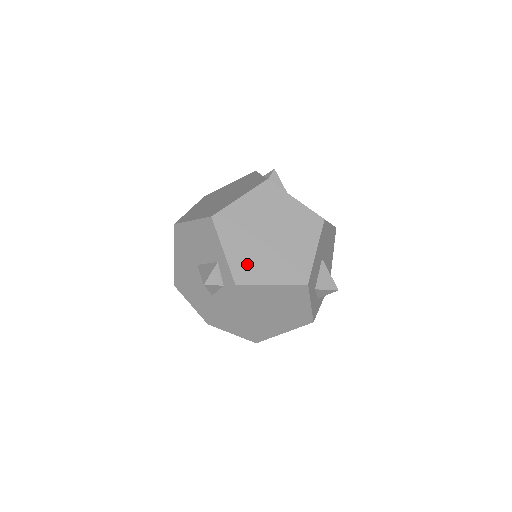
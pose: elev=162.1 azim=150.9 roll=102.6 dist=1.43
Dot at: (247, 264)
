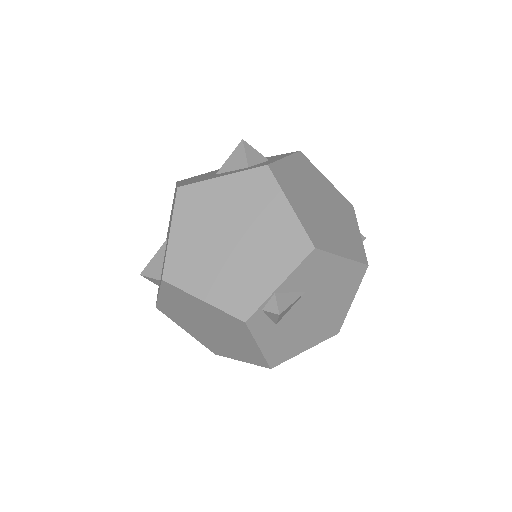
Dot at: (174, 313)
